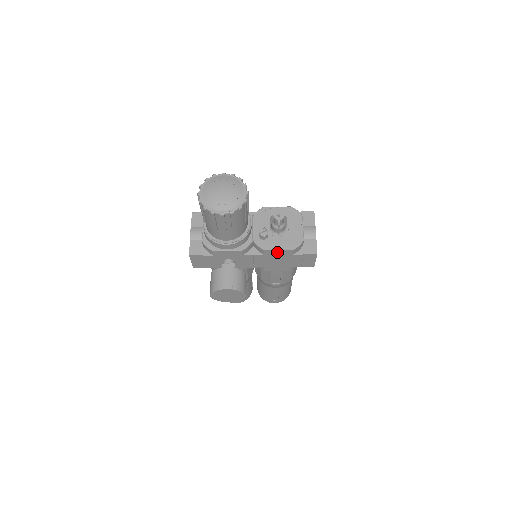
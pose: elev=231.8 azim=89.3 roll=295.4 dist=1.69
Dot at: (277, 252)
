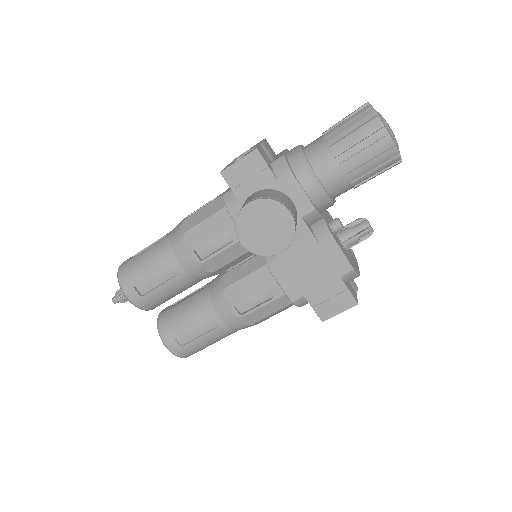
Dot at: (336, 254)
